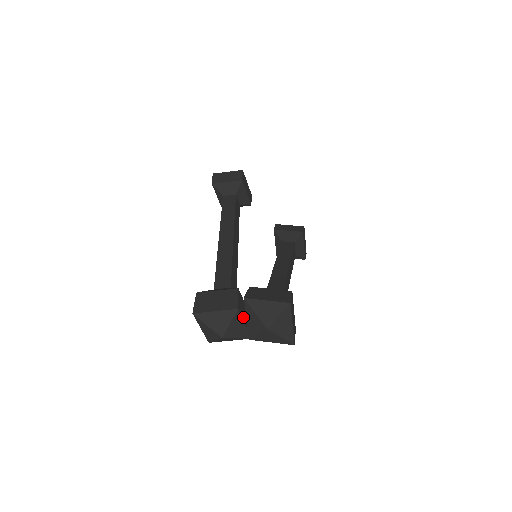
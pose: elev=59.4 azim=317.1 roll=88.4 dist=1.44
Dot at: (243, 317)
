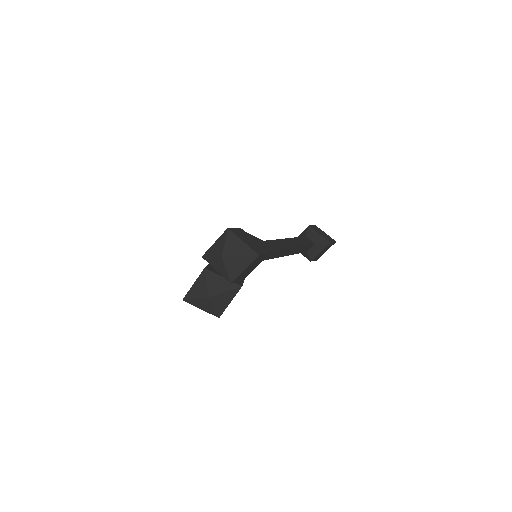
Dot at: (219, 274)
